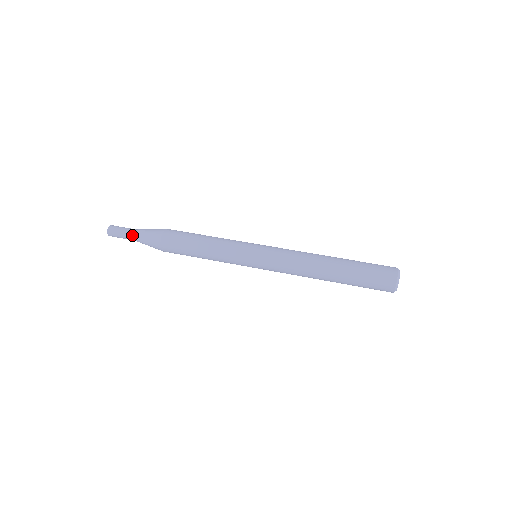
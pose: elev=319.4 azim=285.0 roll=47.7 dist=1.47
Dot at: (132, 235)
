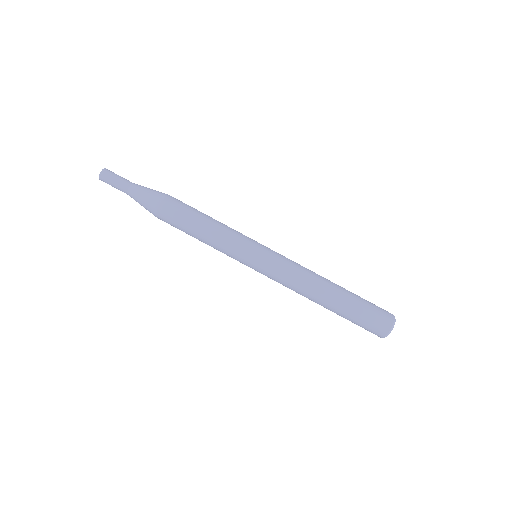
Dot at: (127, 194)
